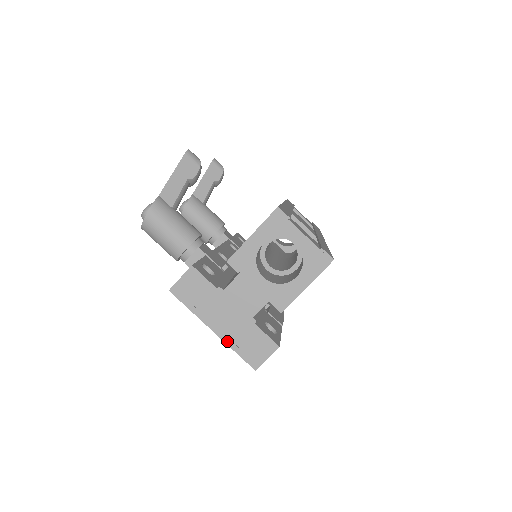
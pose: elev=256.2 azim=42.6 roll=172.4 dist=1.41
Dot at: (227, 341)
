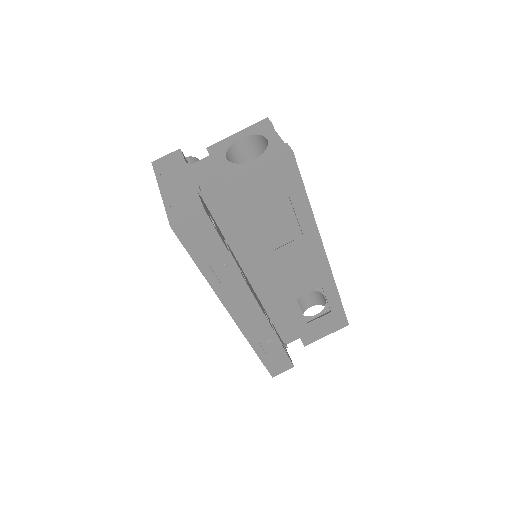
Dot at: (165, 200)
